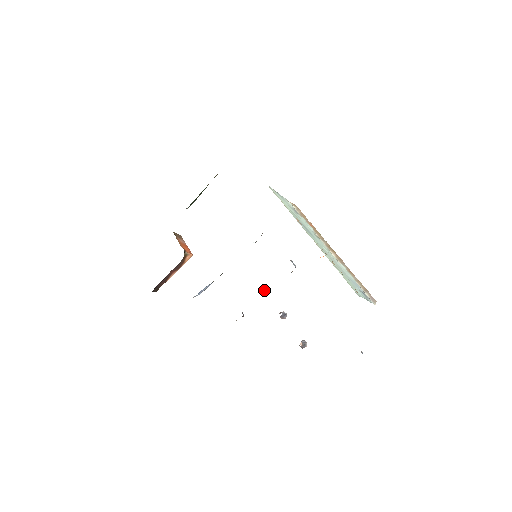
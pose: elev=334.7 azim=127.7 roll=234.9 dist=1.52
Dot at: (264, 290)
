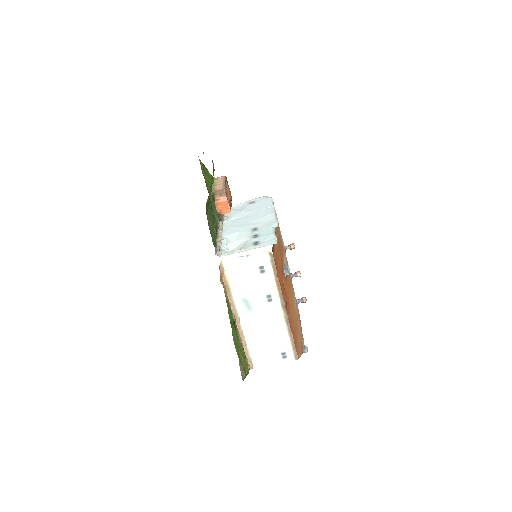
Dot at: (291, 248)
